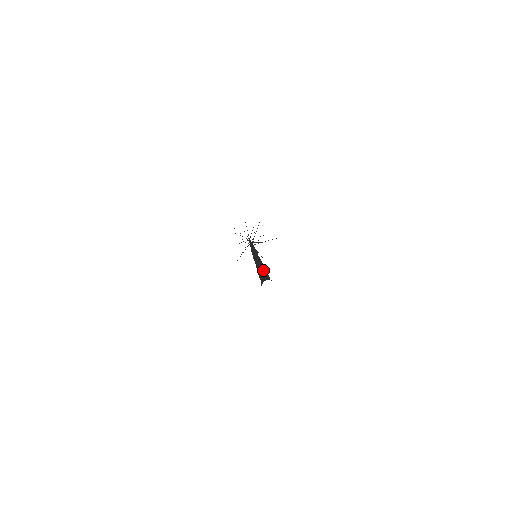
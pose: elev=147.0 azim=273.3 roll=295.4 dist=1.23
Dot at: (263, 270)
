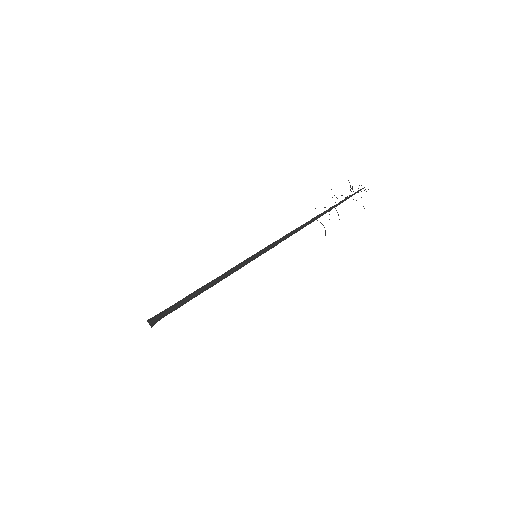
Dot at: (185, 300)
